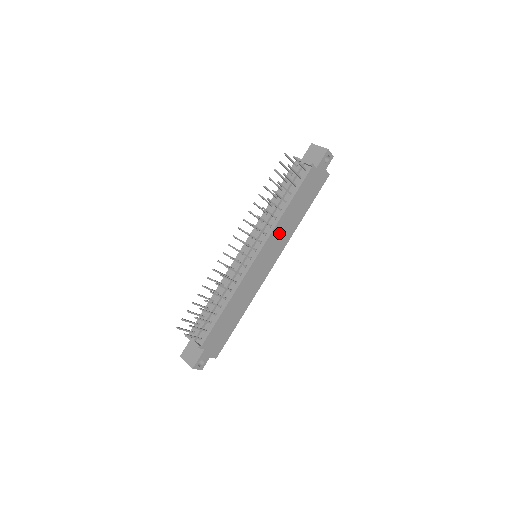
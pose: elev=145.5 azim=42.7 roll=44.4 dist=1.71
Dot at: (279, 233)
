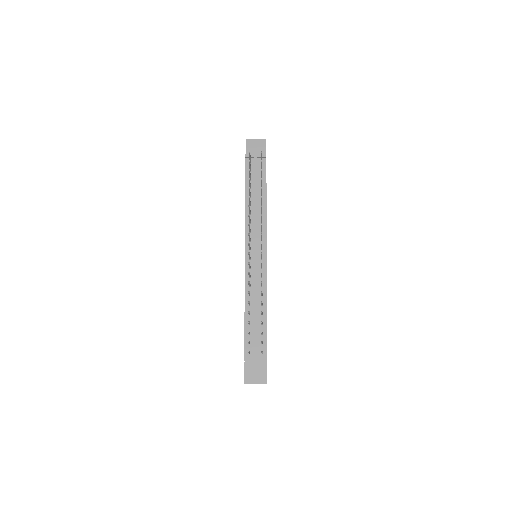
Dot at: occluded
